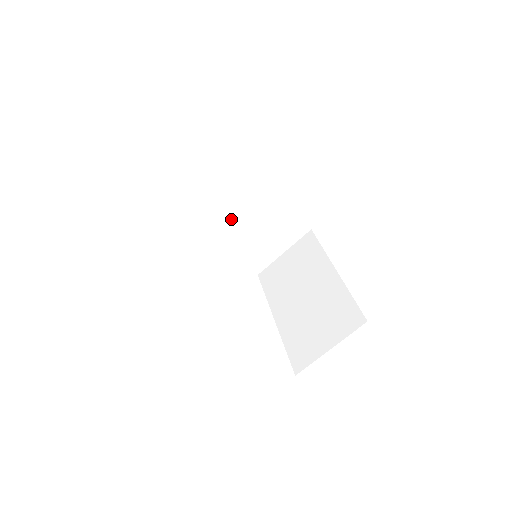
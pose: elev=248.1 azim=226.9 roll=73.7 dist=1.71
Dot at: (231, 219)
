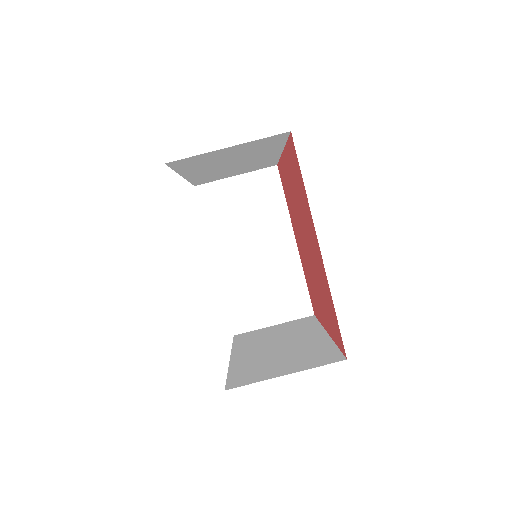
Dot at: (245, 250)
